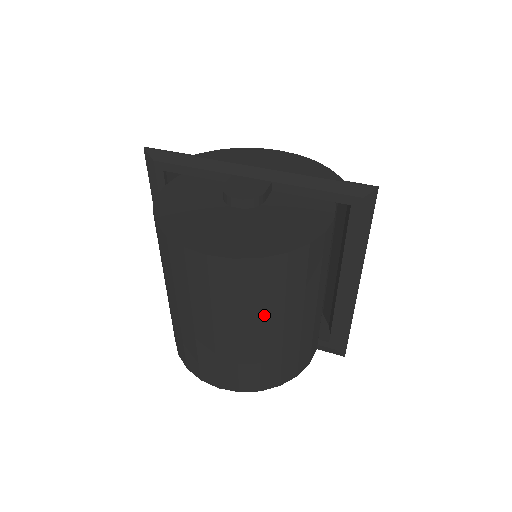
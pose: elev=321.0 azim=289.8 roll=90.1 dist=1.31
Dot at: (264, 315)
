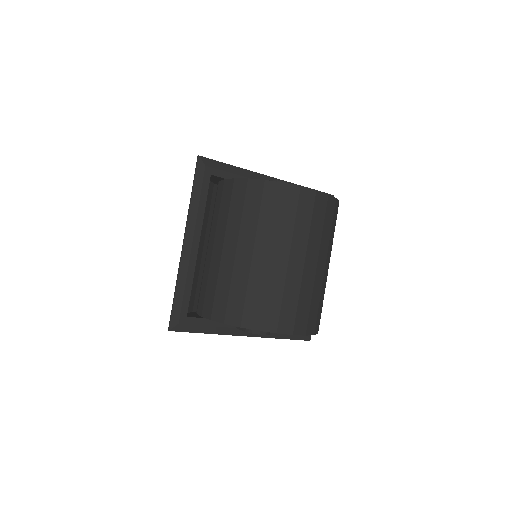
Dot at: (328, 248)
